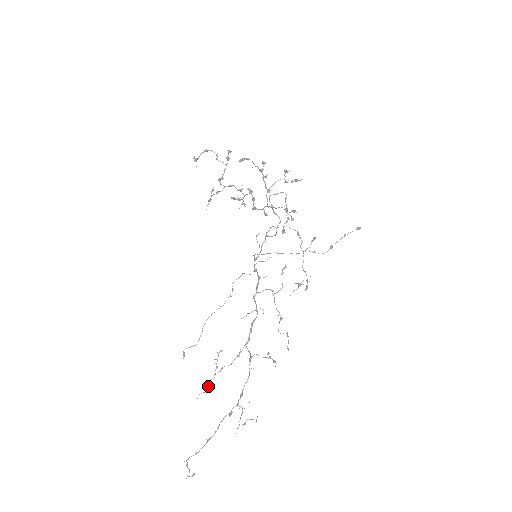
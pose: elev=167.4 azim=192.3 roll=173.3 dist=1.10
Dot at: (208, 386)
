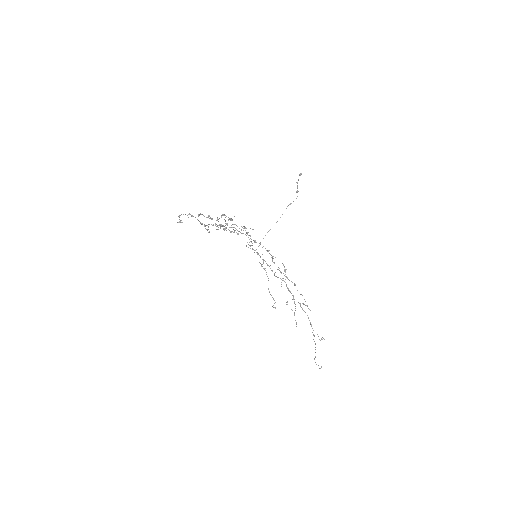
Dot at: (296, 323)
